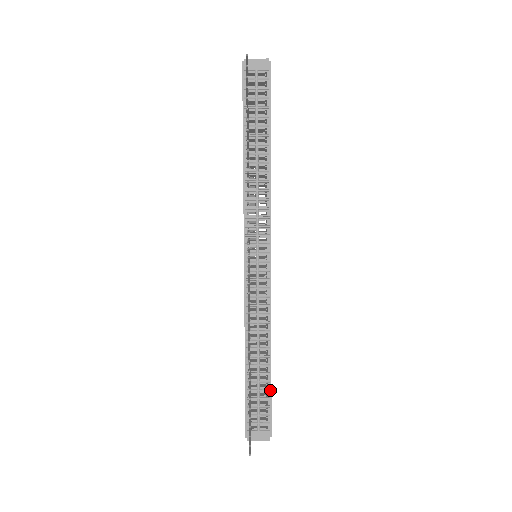
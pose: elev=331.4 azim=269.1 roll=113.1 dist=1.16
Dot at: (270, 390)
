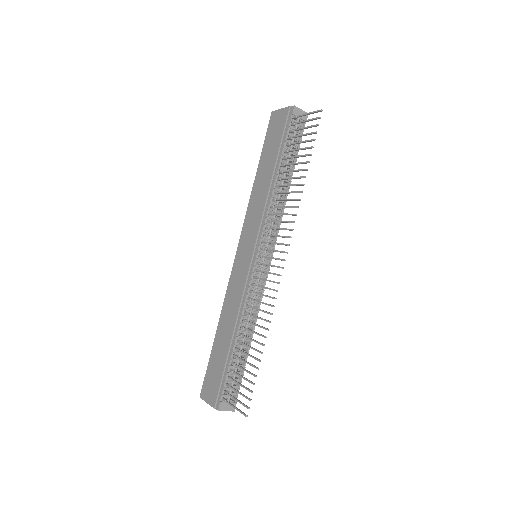
Dot at: occluded
